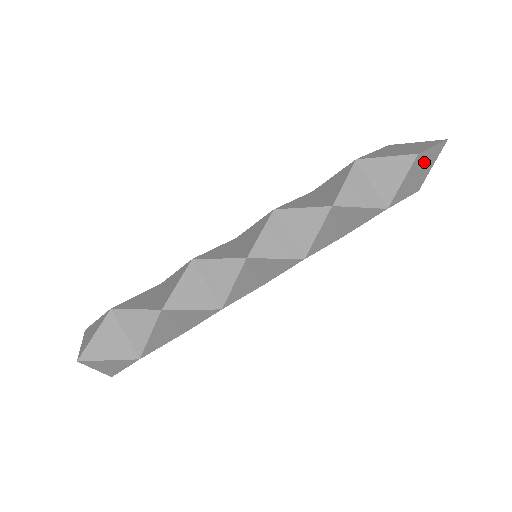
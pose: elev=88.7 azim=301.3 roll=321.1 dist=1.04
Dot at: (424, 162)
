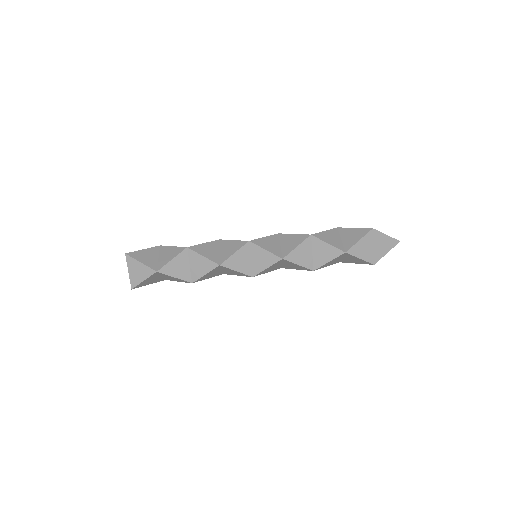
Dot at: (379, 242)
